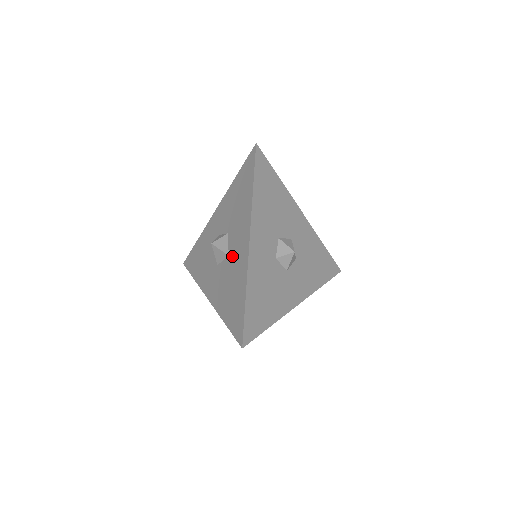
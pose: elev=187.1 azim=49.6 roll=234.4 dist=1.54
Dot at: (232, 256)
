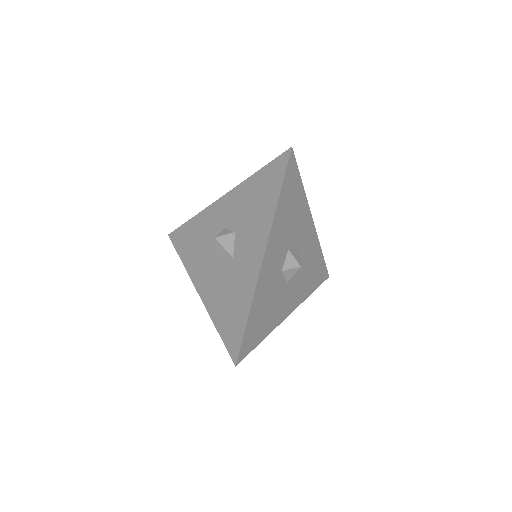
Dot at: (238, 261)
